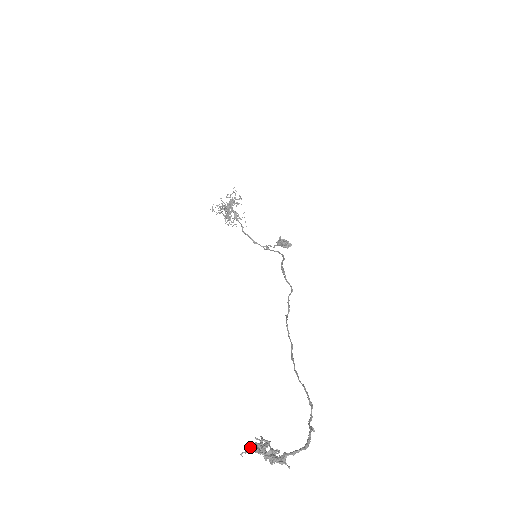
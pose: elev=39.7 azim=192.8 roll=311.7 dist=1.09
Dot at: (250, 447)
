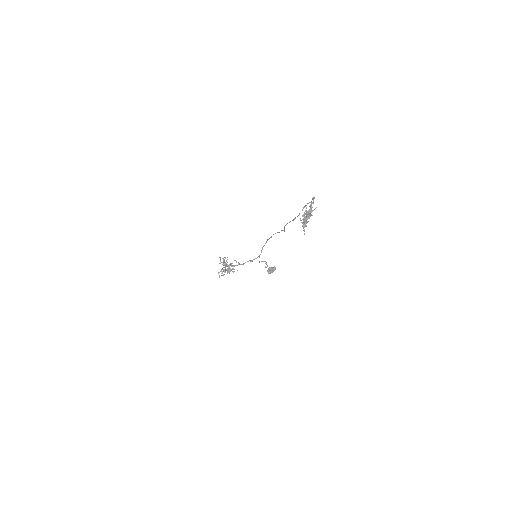
Dot at: (302, 226)
